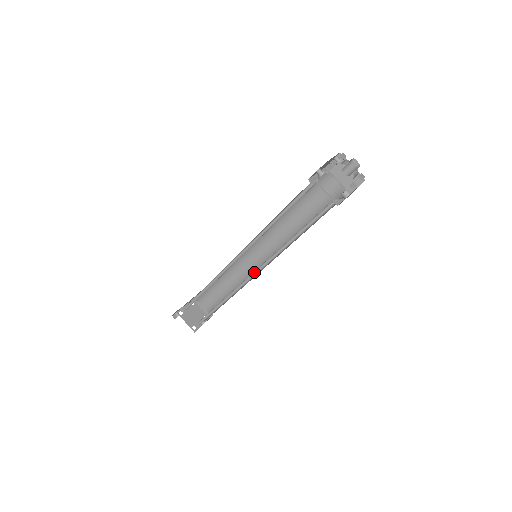
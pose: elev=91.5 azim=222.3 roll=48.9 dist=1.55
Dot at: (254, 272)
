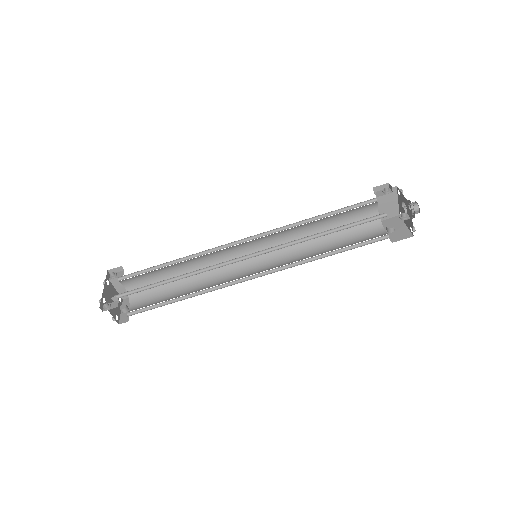
Dot at: (253, 275)
